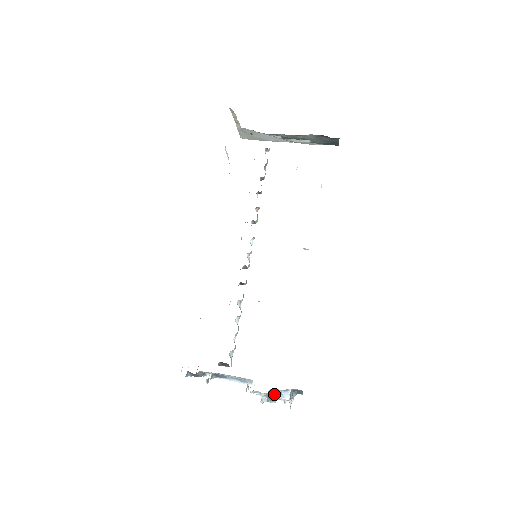
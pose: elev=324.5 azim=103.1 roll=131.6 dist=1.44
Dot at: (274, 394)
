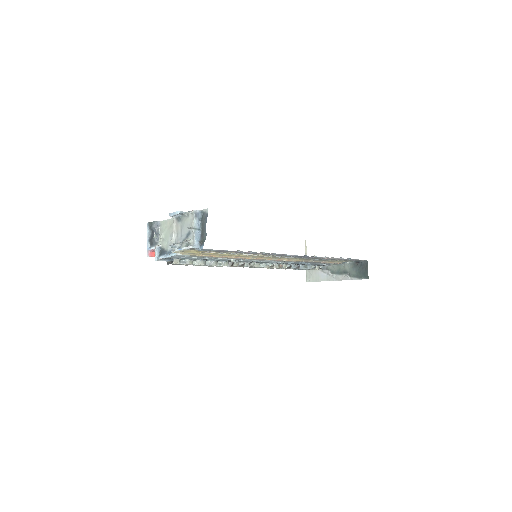
Dot at: occluded
